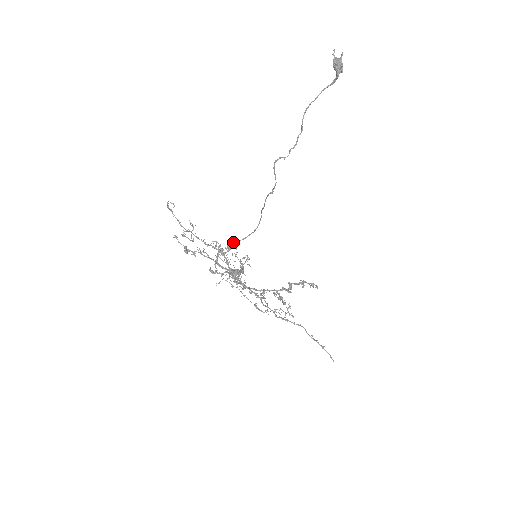
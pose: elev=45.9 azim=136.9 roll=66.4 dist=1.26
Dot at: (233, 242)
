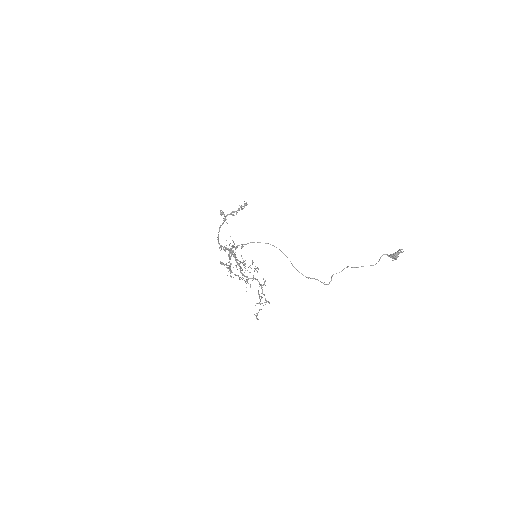
Dot at: (243, 246)
